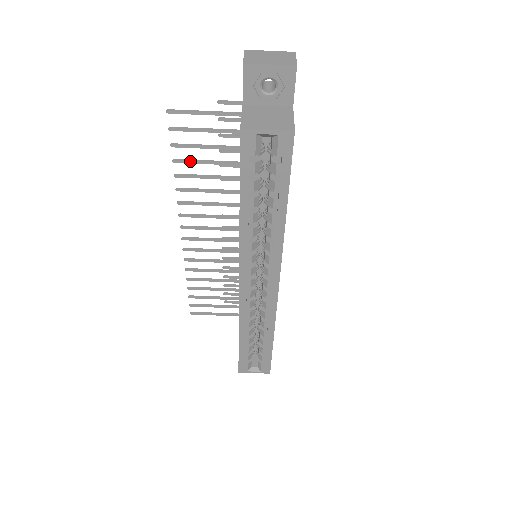
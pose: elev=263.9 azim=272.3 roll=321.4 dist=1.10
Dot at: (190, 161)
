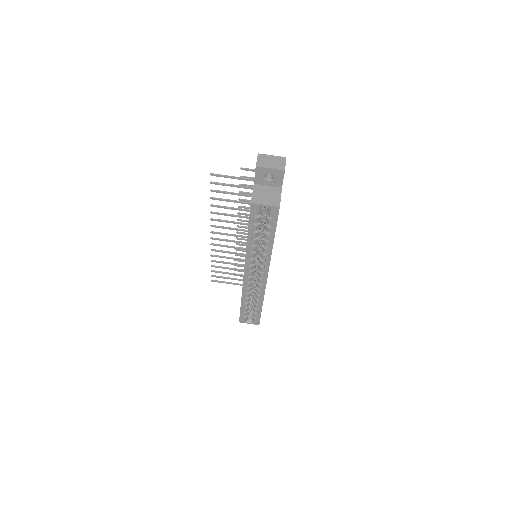
Dot at: (221, 199)
